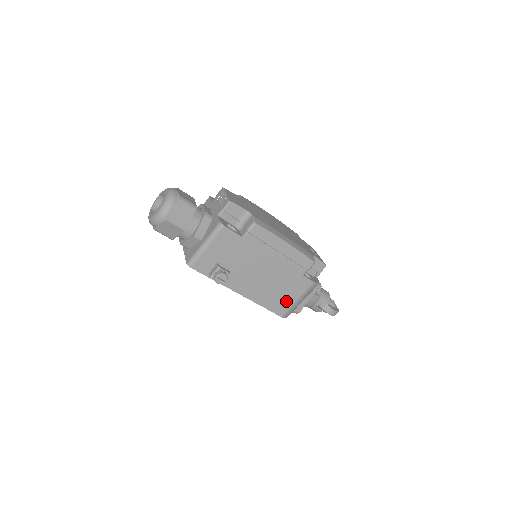
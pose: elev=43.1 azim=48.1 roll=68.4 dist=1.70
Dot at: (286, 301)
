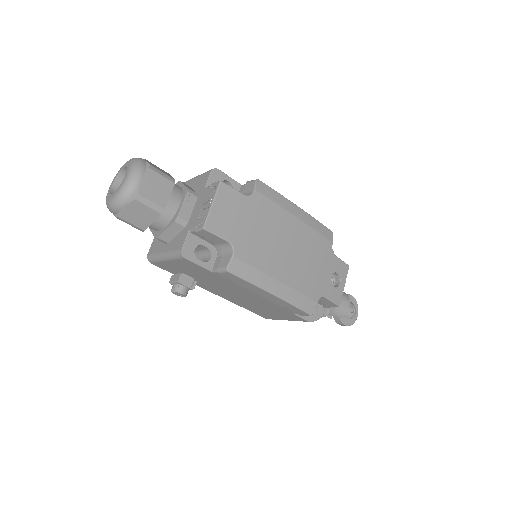
Dot at: (272, 315)
